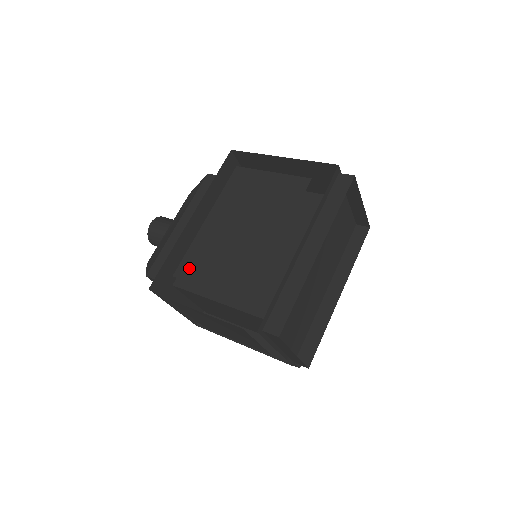
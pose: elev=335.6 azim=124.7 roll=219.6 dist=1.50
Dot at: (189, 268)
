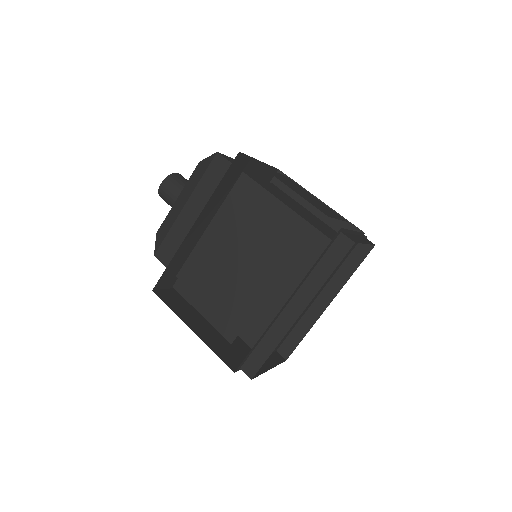
Dot at: (187, 285)
